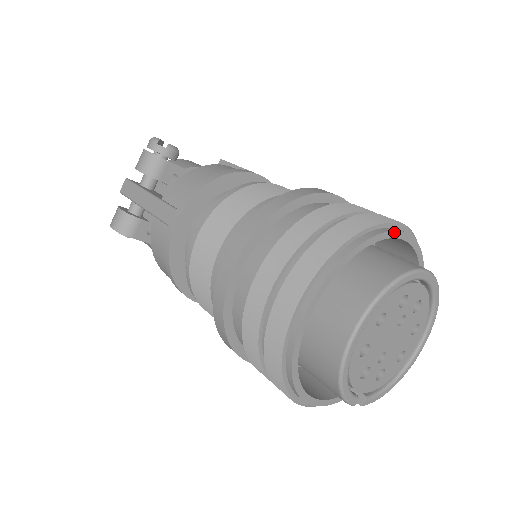
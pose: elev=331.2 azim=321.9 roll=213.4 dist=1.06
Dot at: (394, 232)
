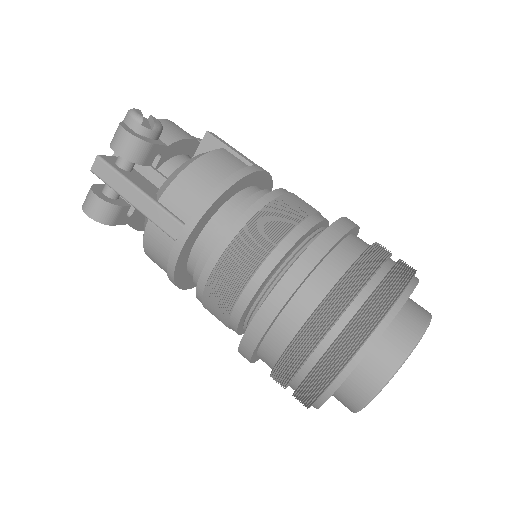
Dot at: (413, 290)
